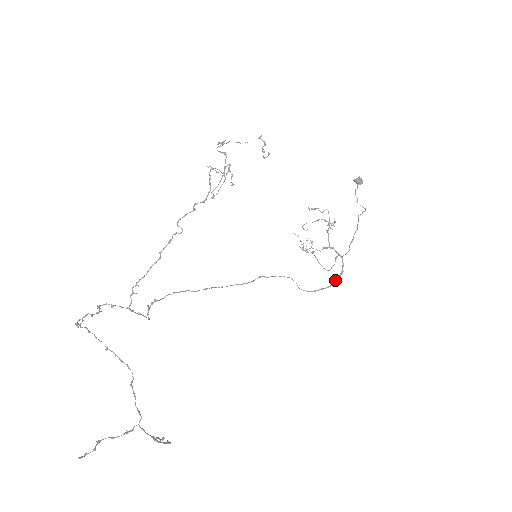
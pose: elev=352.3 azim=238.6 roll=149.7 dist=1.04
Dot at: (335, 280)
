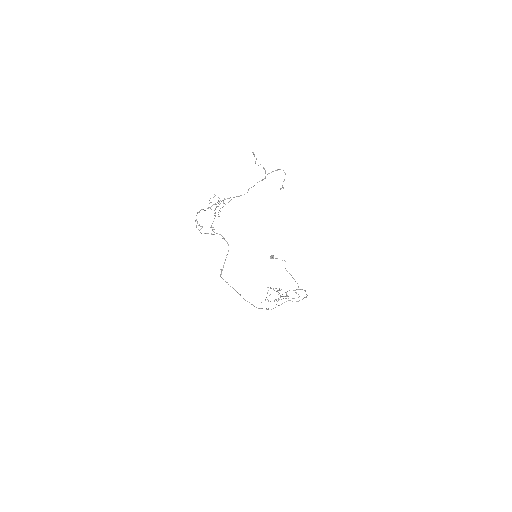
Dot at: (306, 294)
